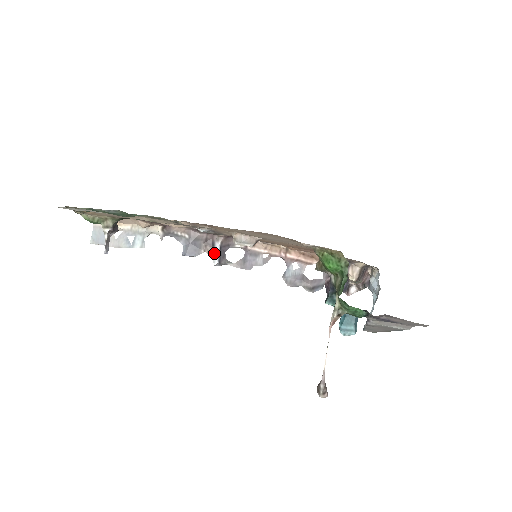
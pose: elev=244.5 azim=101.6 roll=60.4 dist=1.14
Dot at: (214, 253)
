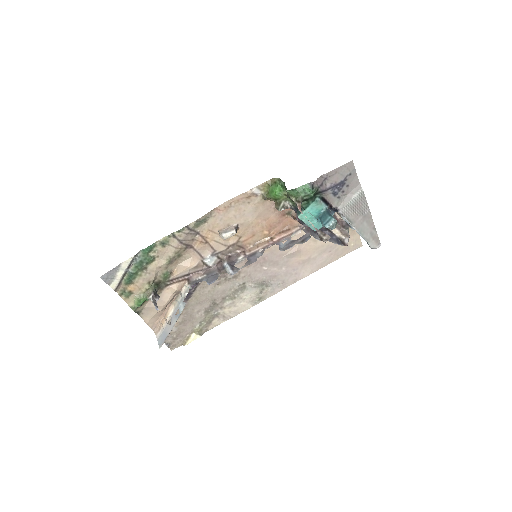
Dot at: (226, 269)
